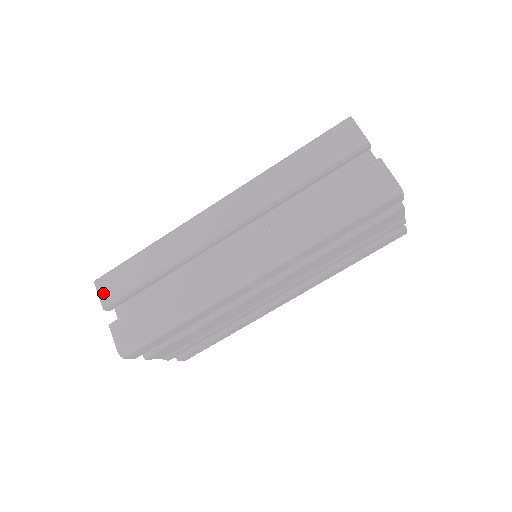
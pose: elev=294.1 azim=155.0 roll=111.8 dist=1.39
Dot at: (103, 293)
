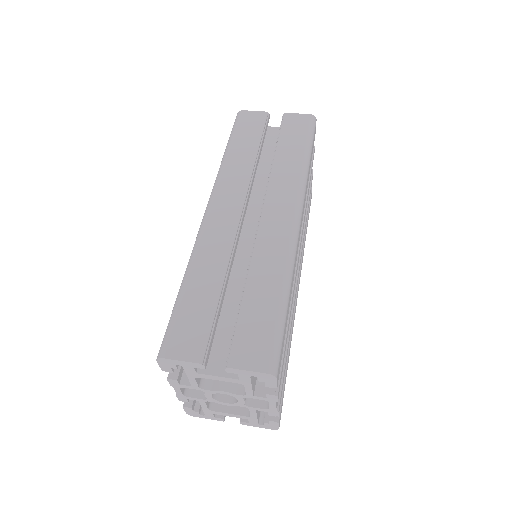
Dot at: (184, 353)
